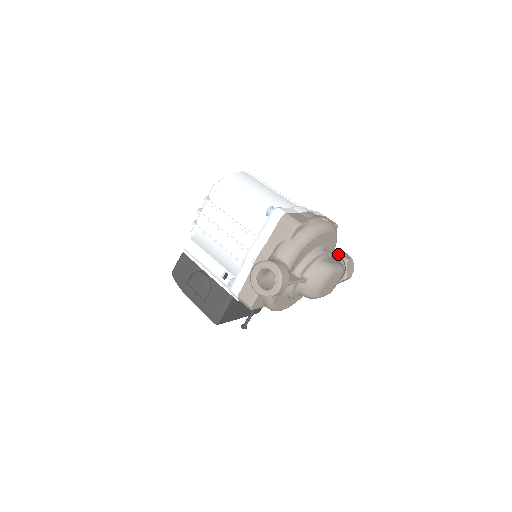
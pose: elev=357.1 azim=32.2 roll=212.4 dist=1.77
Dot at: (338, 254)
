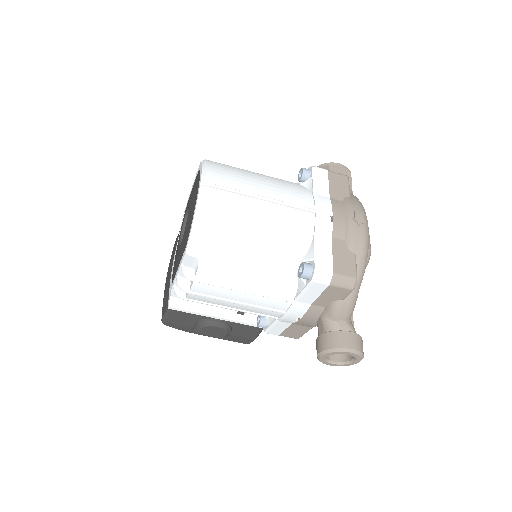
Dot at: occluded
